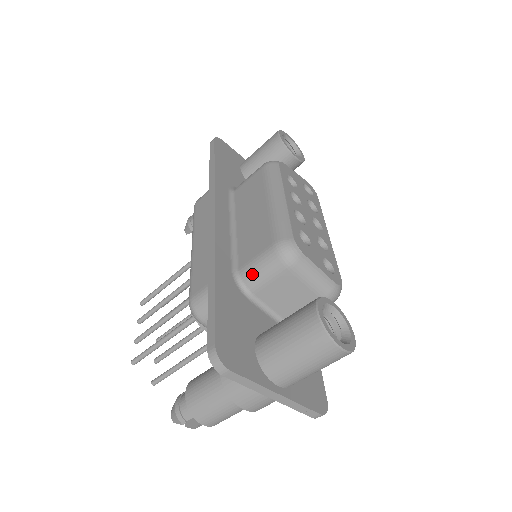
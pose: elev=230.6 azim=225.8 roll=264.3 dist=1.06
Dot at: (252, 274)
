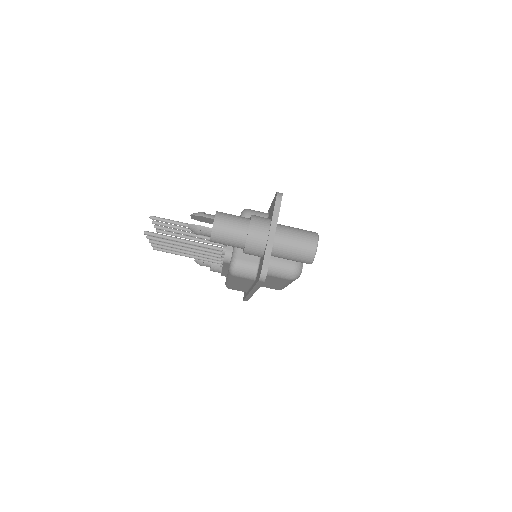
Dot at: occluded
